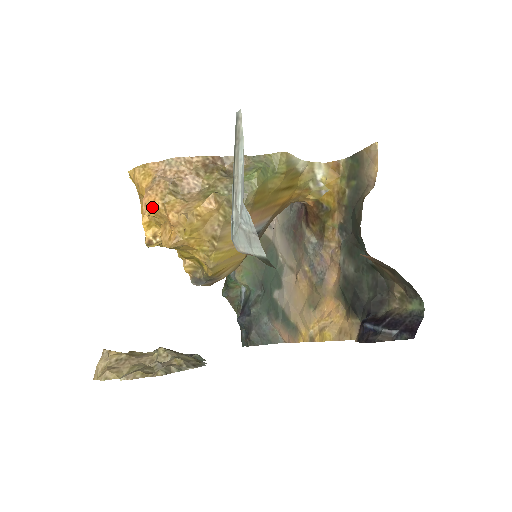
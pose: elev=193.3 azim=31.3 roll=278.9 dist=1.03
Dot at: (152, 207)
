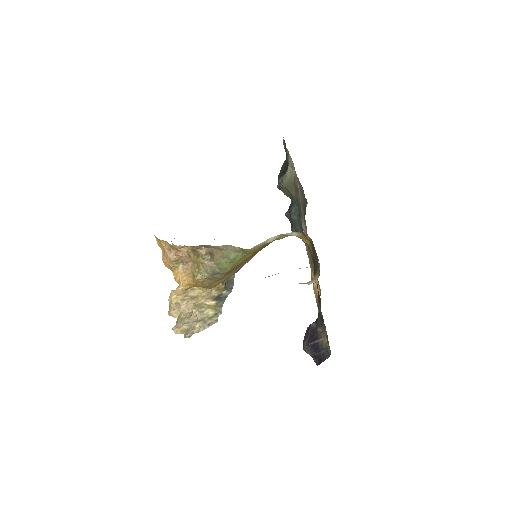
Dot at: (167, 266)
